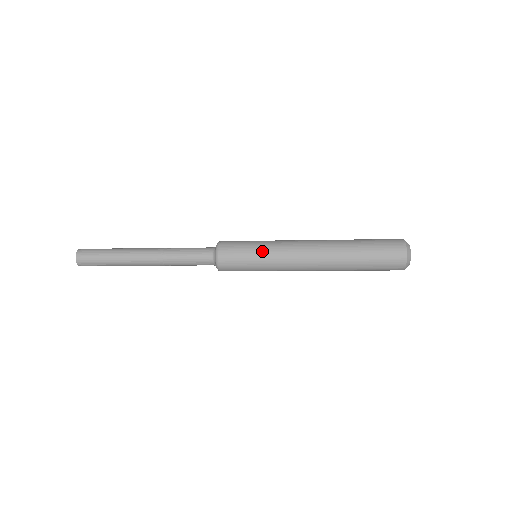
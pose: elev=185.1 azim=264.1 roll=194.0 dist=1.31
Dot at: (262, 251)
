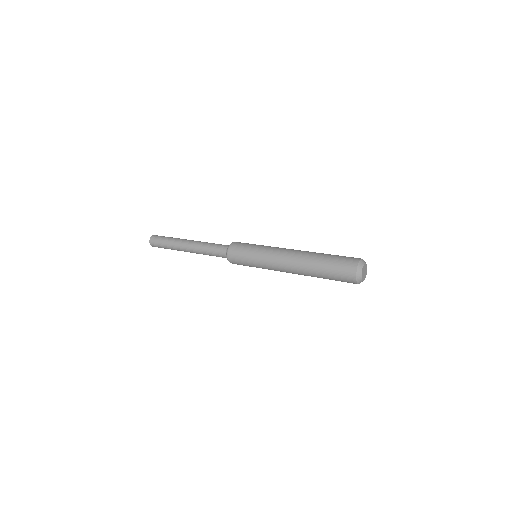
Dot at: (256, 252)
